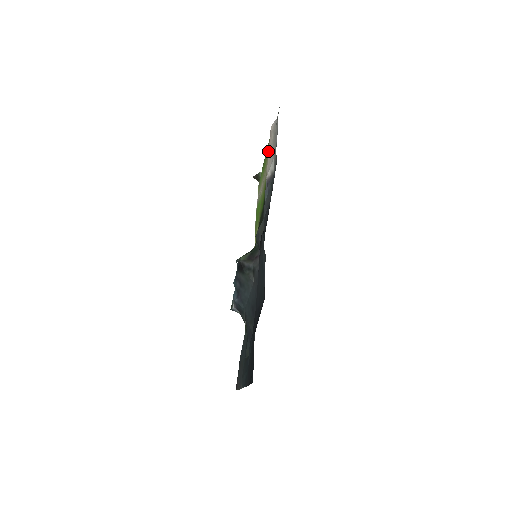
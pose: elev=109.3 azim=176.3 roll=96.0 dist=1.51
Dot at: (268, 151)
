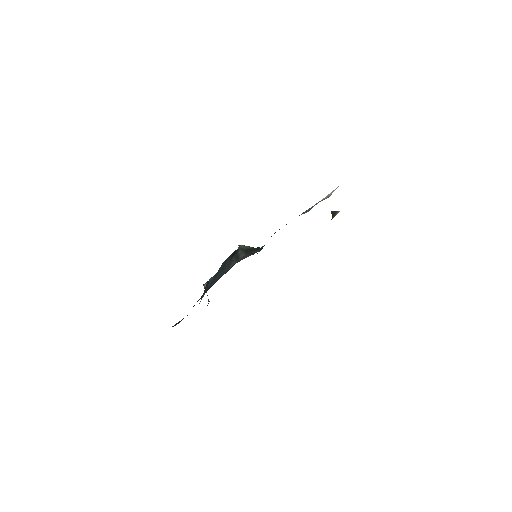
Dot at: occluded
